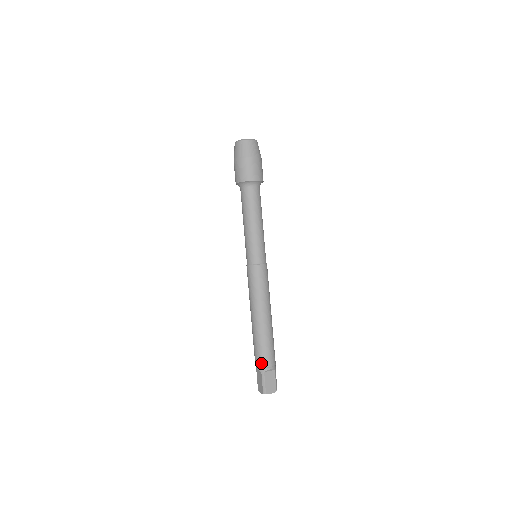
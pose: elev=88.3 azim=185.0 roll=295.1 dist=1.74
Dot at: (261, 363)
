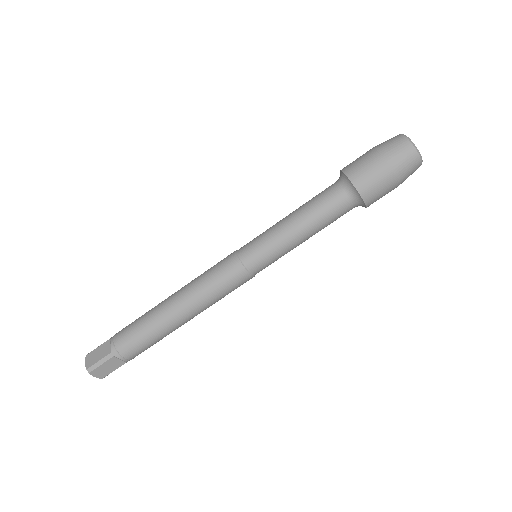
Dot at: (122, 346)
